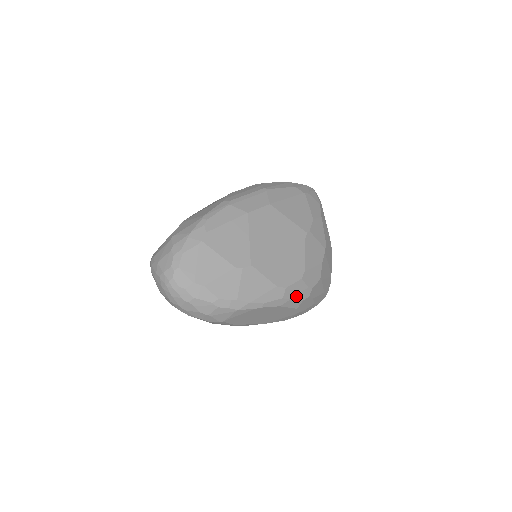
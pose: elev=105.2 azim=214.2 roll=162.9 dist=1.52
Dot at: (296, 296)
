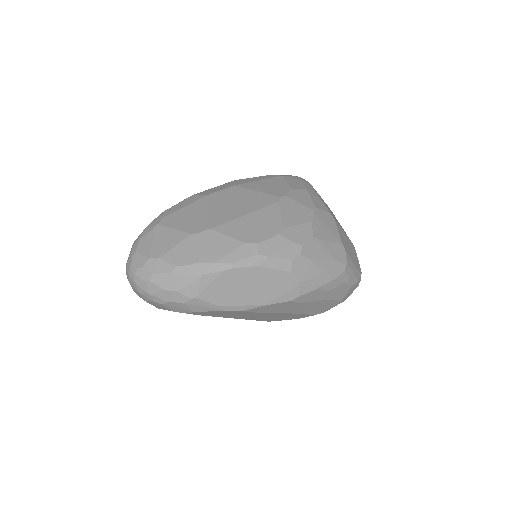
Dot at: (278, 253)
